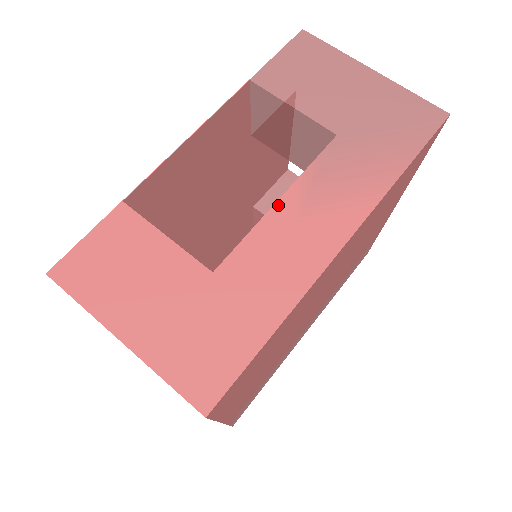
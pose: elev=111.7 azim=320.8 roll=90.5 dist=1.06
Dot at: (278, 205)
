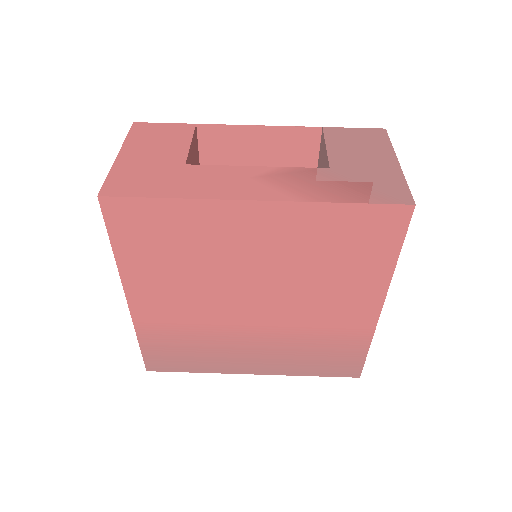
Dot at: (253, 167)
